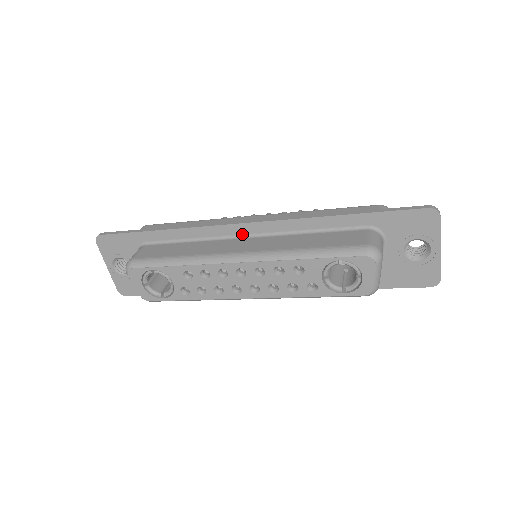
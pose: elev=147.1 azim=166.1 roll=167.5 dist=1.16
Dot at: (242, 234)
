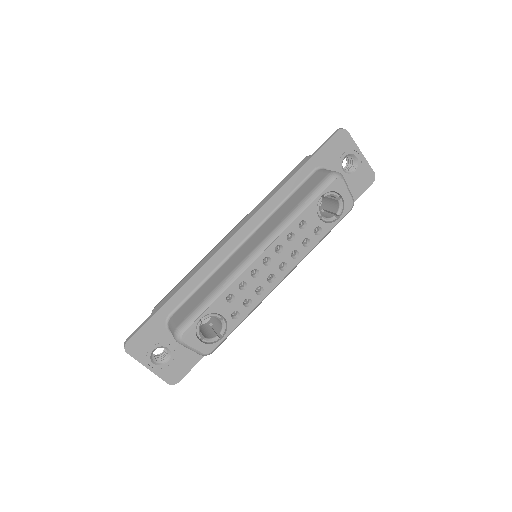
Dot at: (239, 243)
